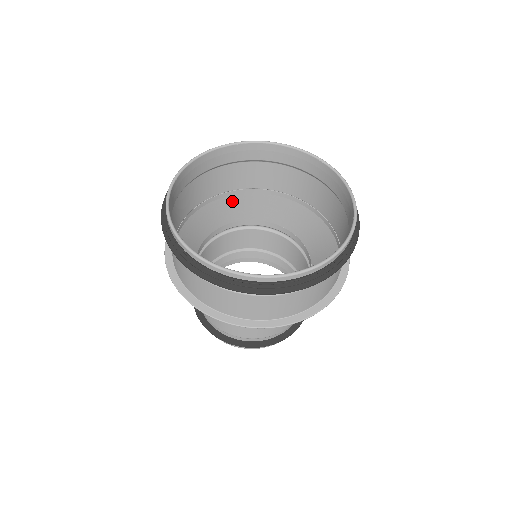
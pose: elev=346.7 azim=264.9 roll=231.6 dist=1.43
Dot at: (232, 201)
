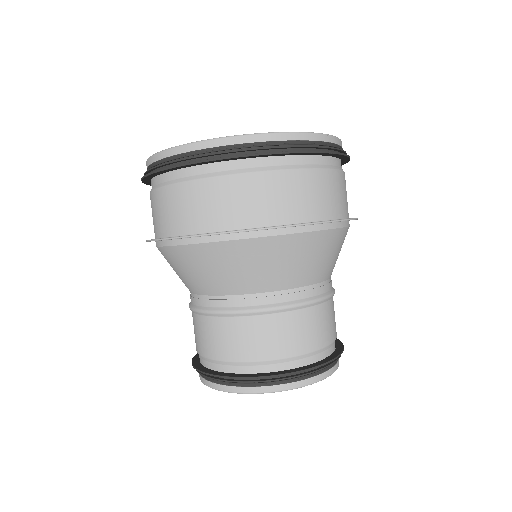
Dot at: occluded
